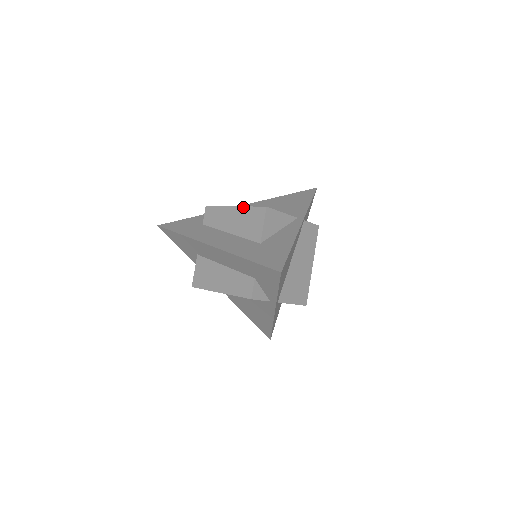
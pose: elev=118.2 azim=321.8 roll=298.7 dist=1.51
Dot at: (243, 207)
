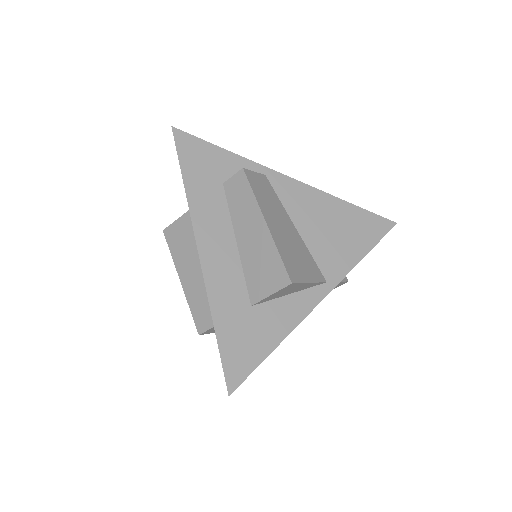
Dot at: (273, 241)
